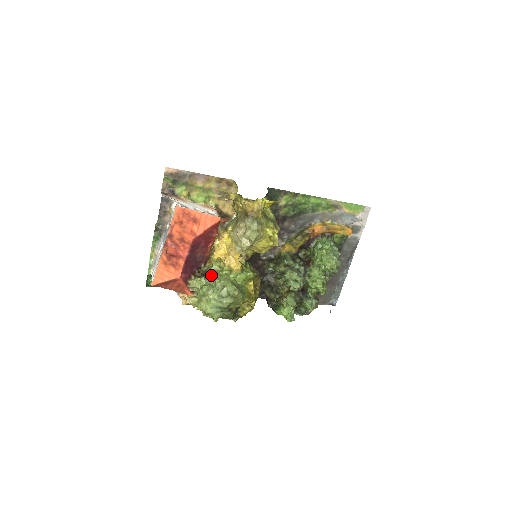
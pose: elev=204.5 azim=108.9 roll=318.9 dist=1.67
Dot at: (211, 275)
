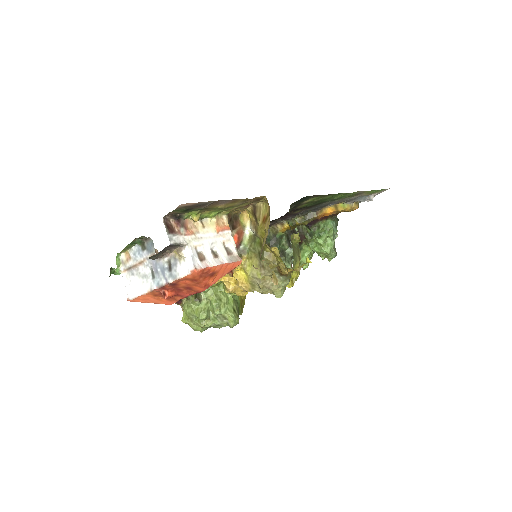
Dot at: (207, 296)
